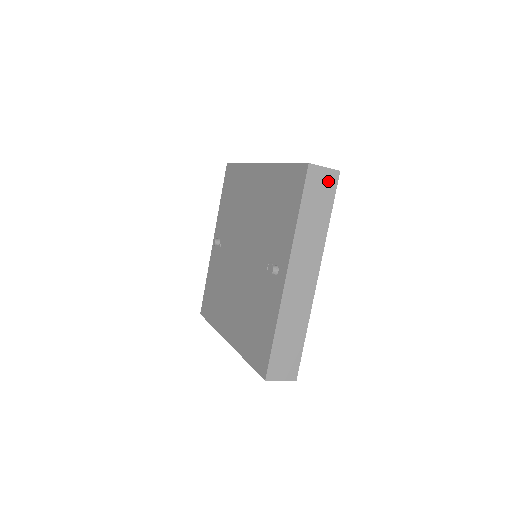
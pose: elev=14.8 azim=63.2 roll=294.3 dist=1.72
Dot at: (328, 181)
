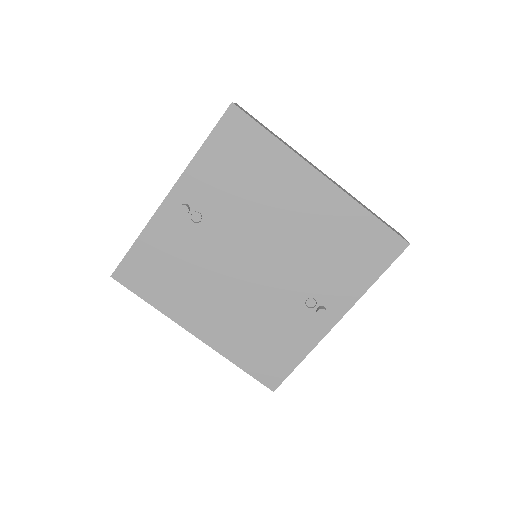
Dot at: occluded
